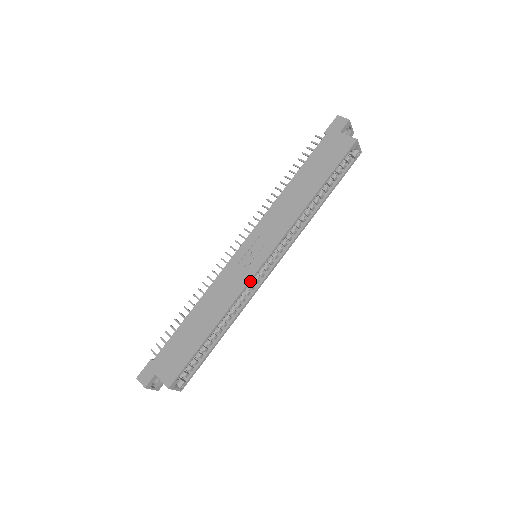
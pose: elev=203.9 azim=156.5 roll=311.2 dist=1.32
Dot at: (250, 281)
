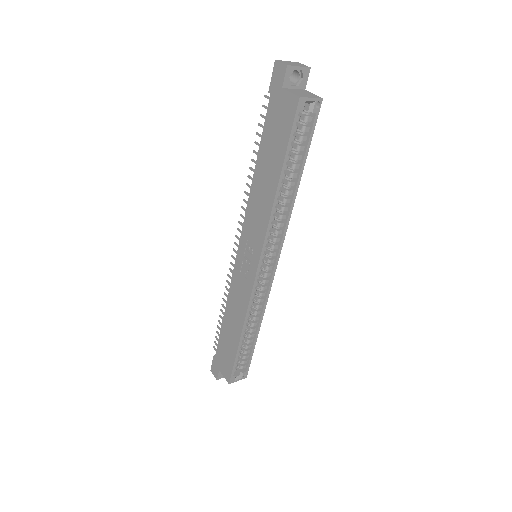
Dot at: (253, 290)
